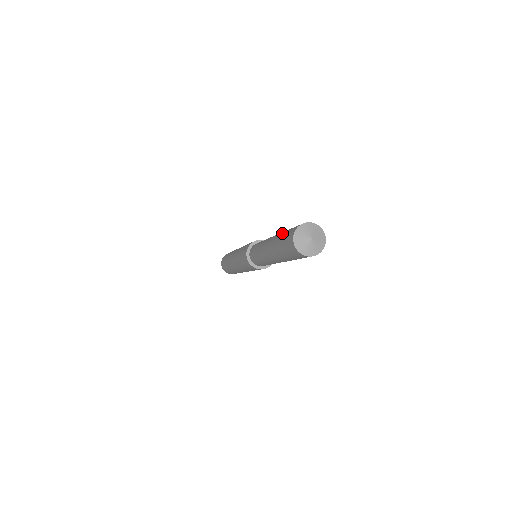
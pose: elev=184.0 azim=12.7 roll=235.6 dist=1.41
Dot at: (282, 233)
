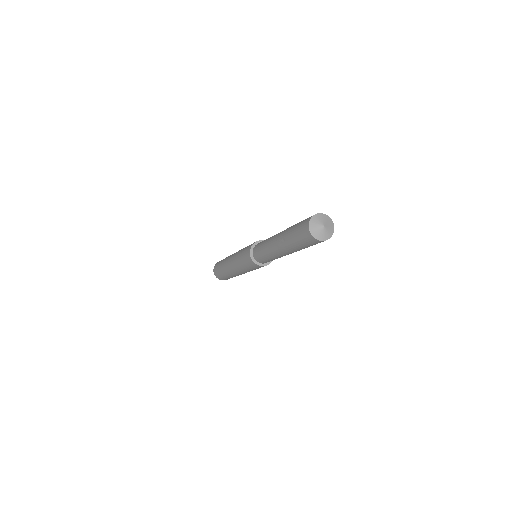
Dot at: (290, 234)
